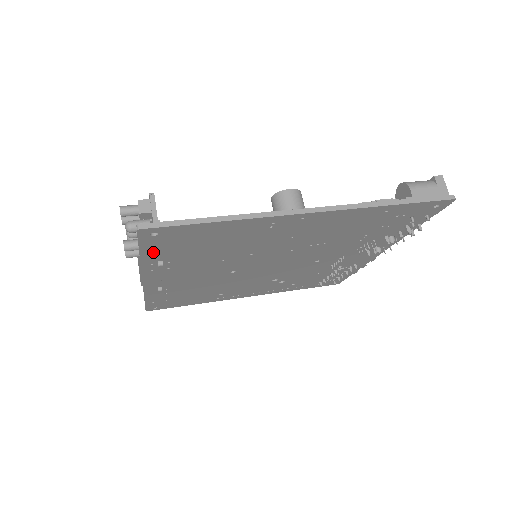
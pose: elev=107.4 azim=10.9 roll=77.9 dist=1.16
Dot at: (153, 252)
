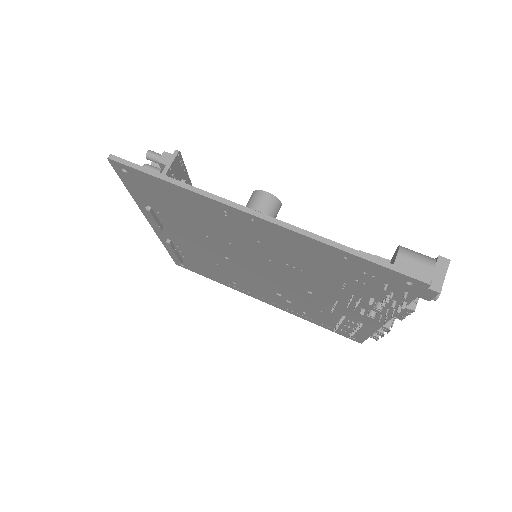
Dot at: (137, 192)
